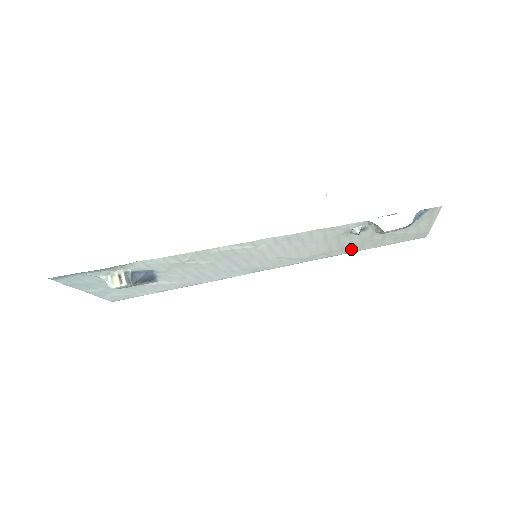
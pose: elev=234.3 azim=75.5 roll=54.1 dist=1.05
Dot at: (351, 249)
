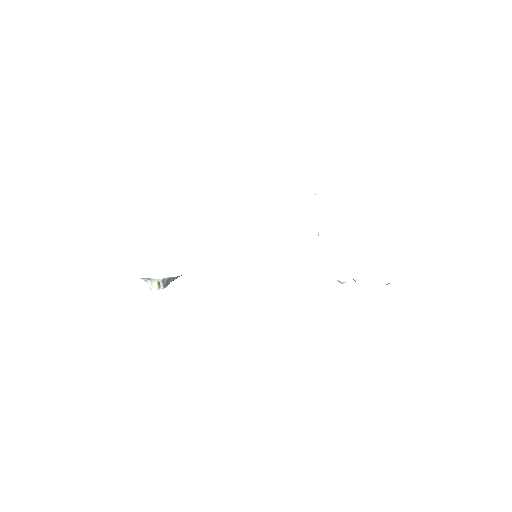
Dot at: occluded
